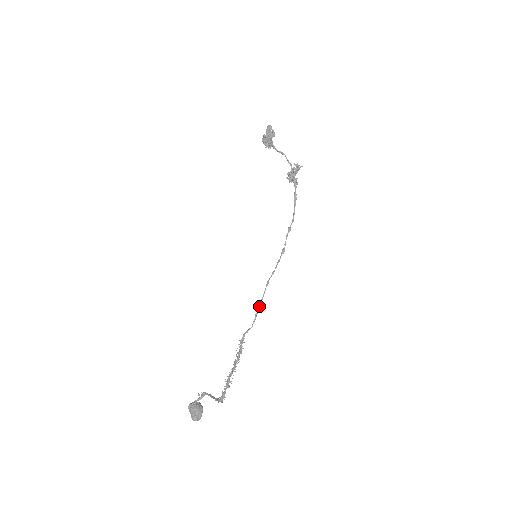
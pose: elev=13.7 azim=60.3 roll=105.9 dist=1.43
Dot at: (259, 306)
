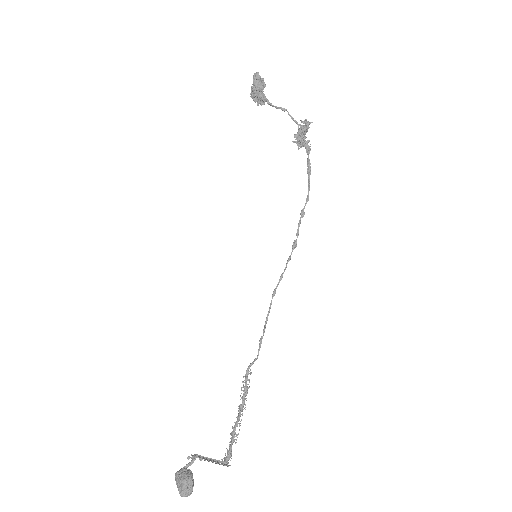
Dot at: (264, 326)
